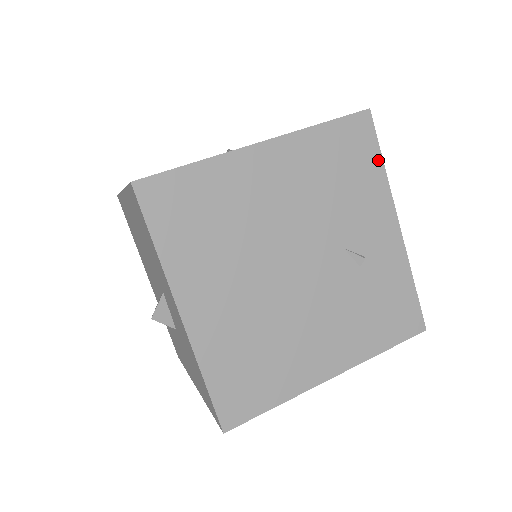
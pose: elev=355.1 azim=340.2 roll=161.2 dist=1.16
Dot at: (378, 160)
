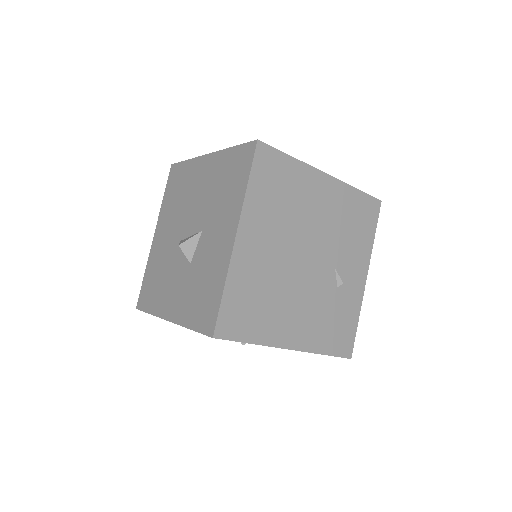
Dot at: (373, 232)
